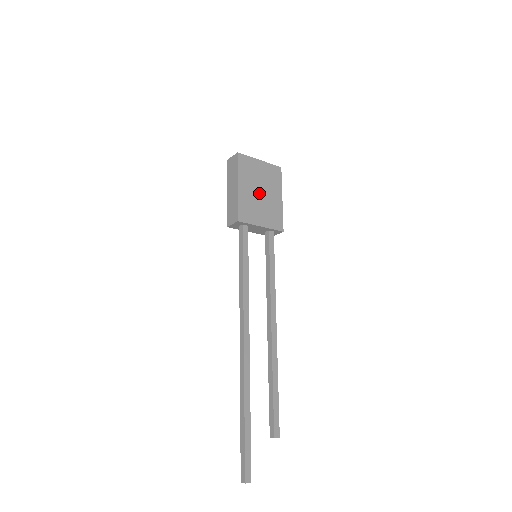
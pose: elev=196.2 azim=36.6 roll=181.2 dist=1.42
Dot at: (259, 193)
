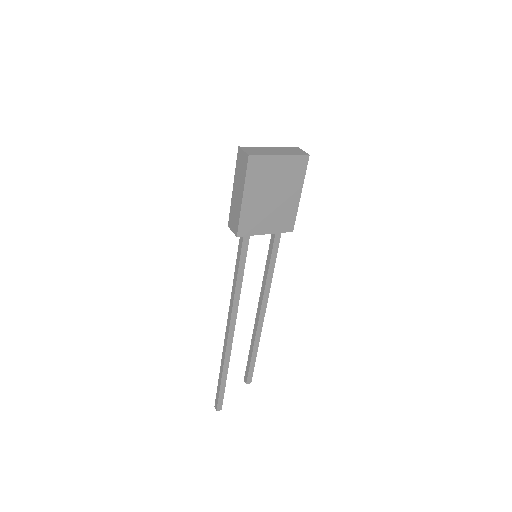
Dot at: (270, 198)
